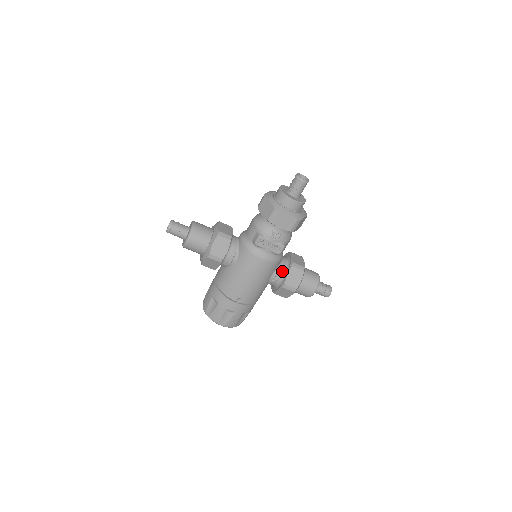
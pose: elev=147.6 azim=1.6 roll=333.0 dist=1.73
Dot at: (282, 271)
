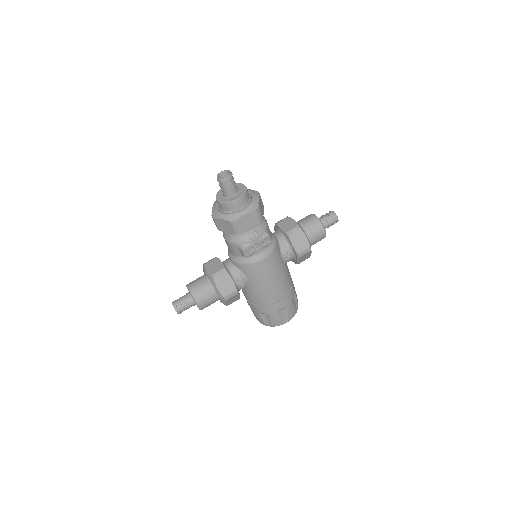
Dot at: (286, 247)
